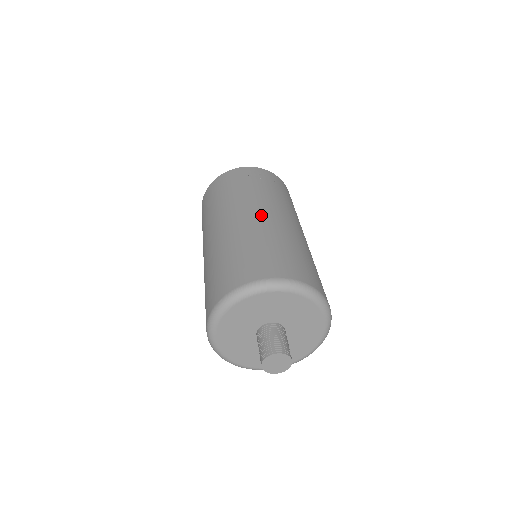
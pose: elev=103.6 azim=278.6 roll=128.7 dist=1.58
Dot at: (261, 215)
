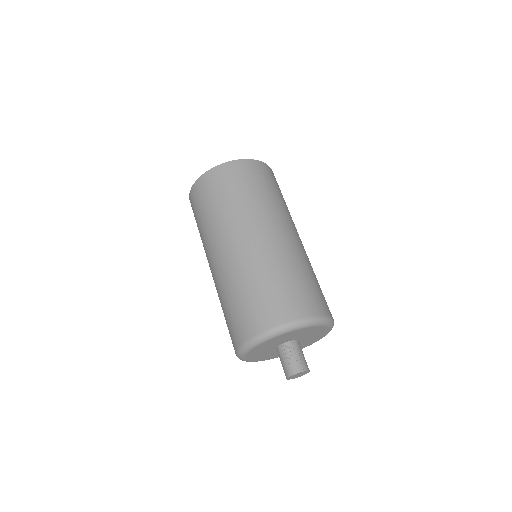
Dot at: (269, 236)
